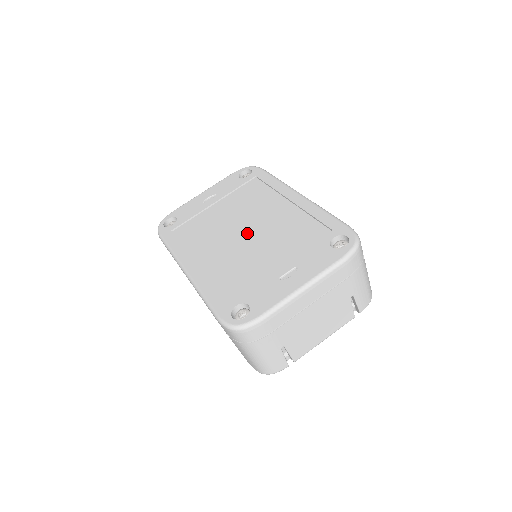
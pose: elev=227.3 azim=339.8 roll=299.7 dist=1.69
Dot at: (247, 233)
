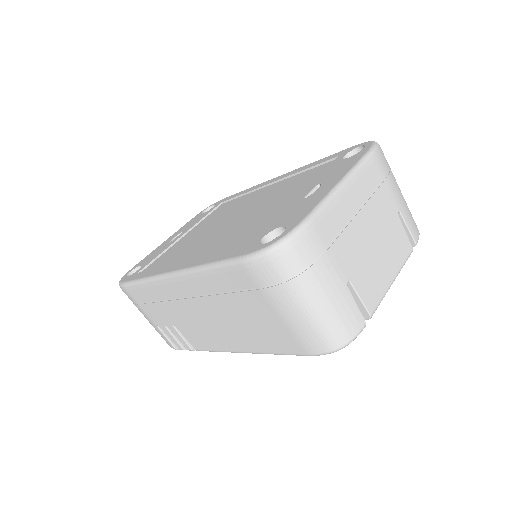
Dot at: (237, 217)
